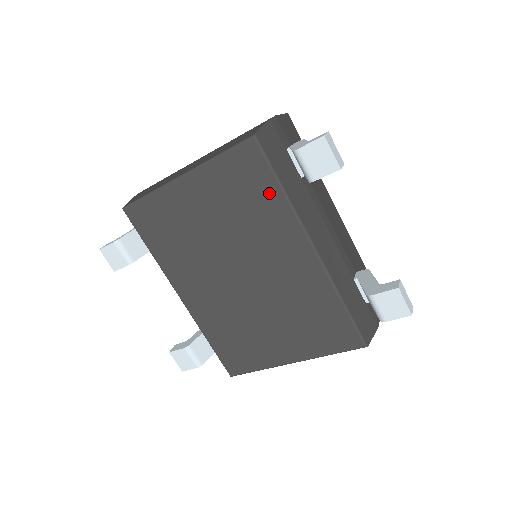
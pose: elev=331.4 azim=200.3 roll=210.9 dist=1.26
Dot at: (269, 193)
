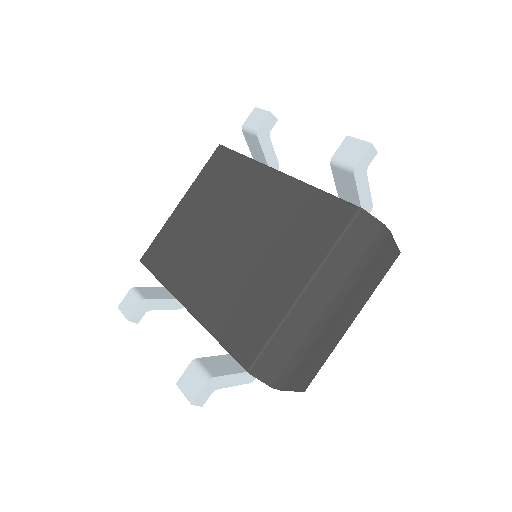
Dot at: (236, 164)
